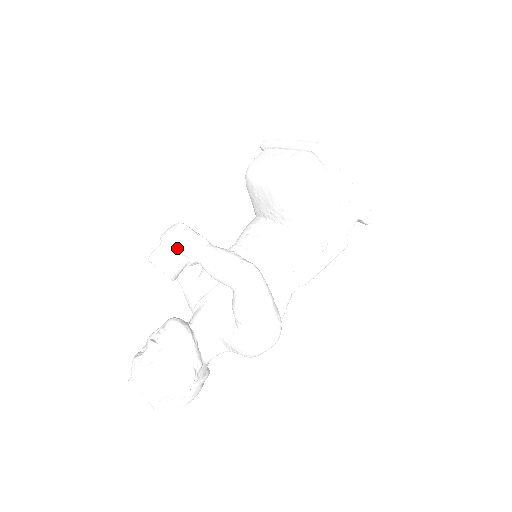
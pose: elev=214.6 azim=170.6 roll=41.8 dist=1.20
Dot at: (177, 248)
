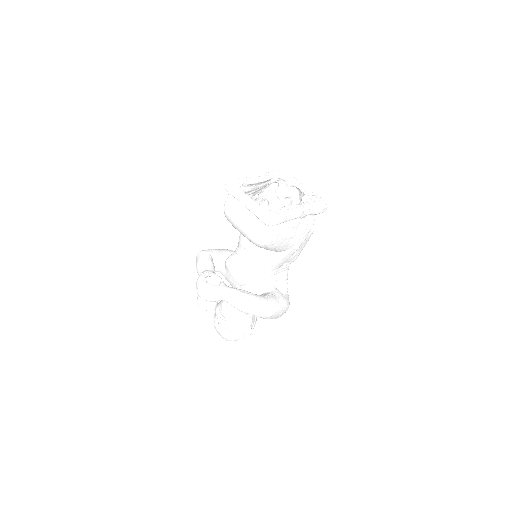
Dot at: occluded
